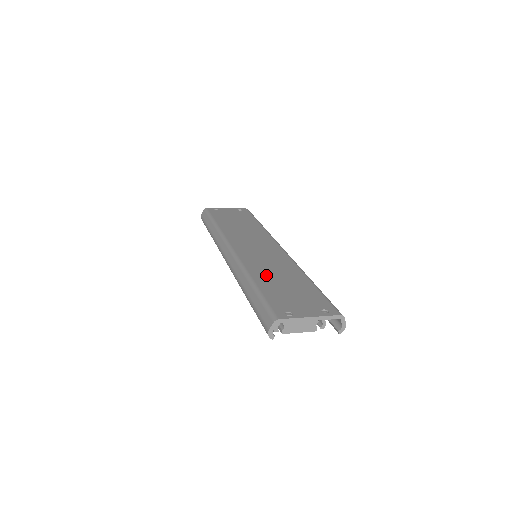
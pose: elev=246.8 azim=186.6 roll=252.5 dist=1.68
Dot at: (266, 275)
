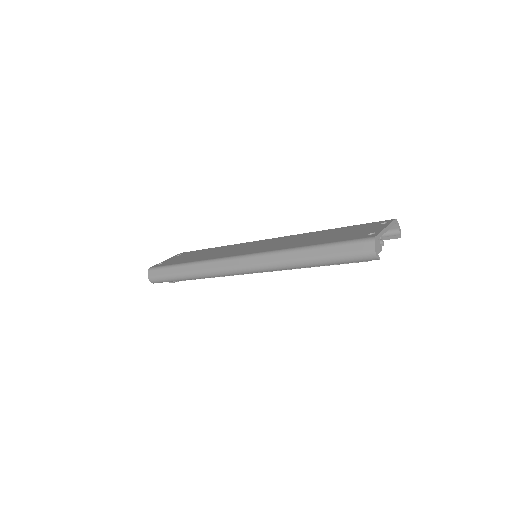
Dot at: (303, 242)
